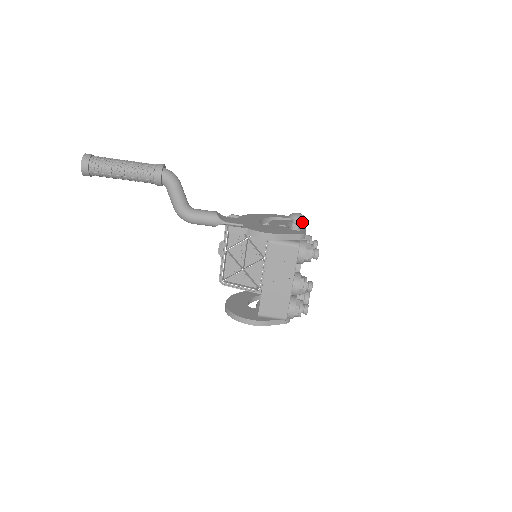
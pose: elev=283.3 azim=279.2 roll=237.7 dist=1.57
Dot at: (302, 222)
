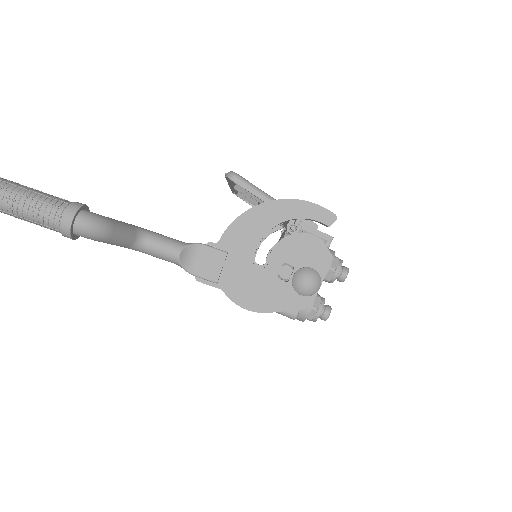
Dot at: occluded
